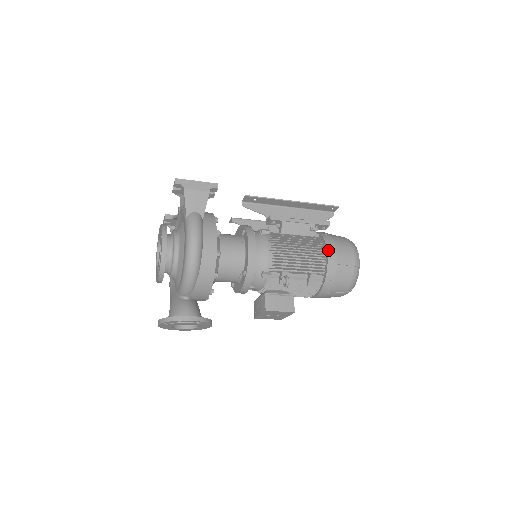
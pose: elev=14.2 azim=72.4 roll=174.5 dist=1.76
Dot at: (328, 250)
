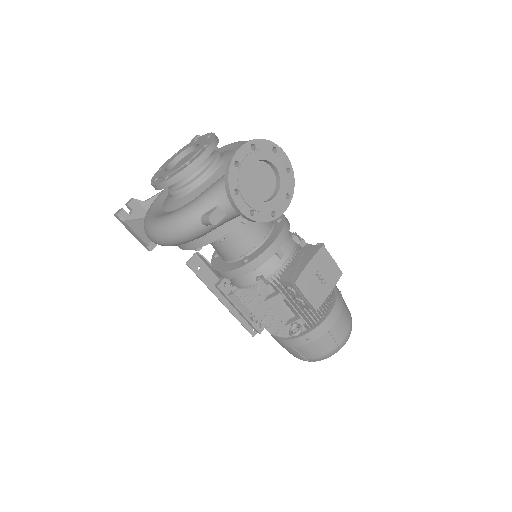
Dot at: occluded
